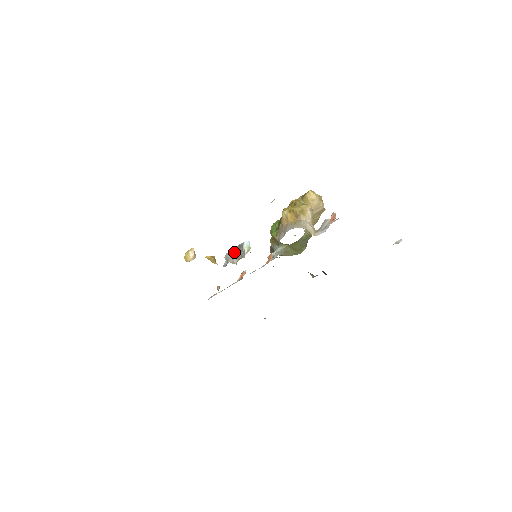
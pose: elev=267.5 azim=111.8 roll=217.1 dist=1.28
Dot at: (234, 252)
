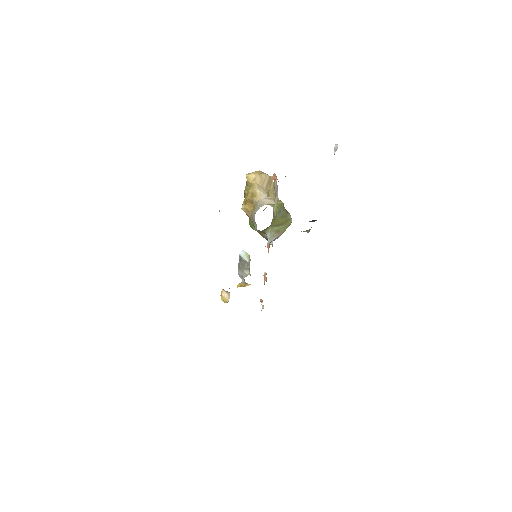
Dot at: (241, 268)
